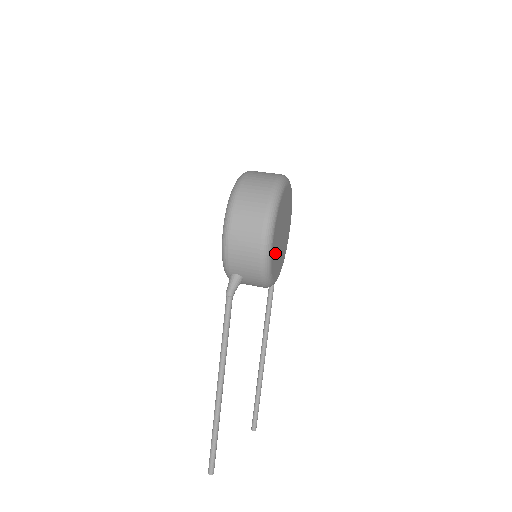
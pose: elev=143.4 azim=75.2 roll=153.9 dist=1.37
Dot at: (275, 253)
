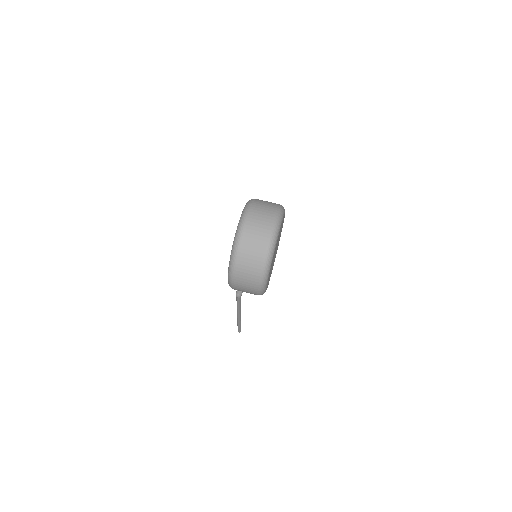
Dot at: occluded
